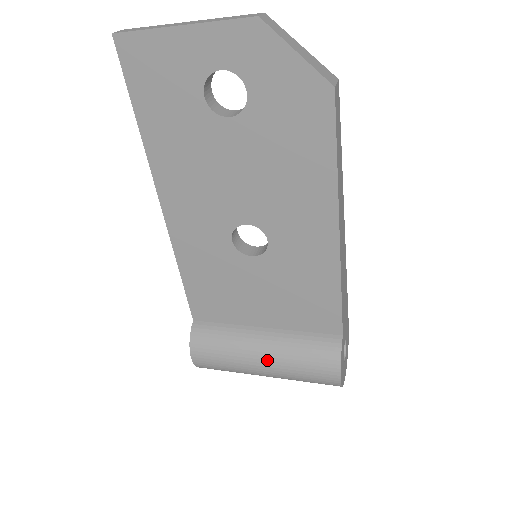
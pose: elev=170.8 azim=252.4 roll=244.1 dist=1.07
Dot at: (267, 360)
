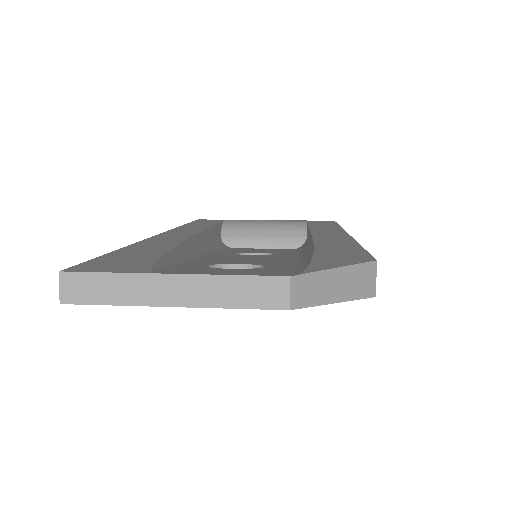
Dot at: occluded
